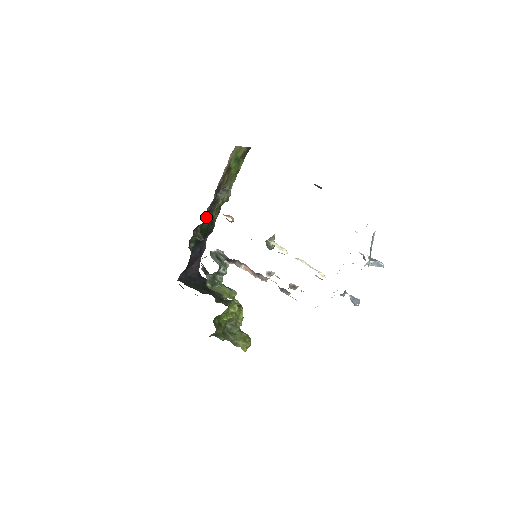
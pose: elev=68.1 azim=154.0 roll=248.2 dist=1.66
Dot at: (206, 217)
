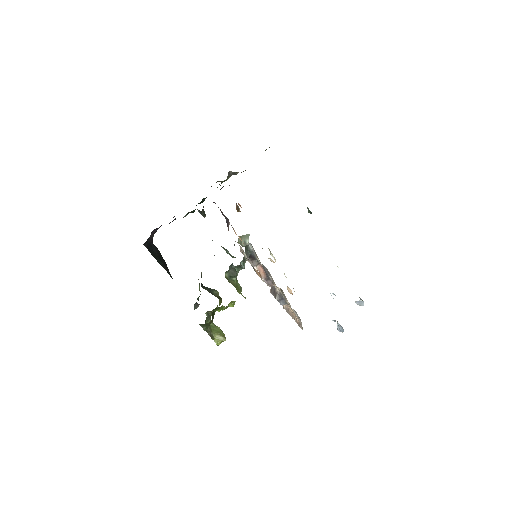
Dot at: occluded
